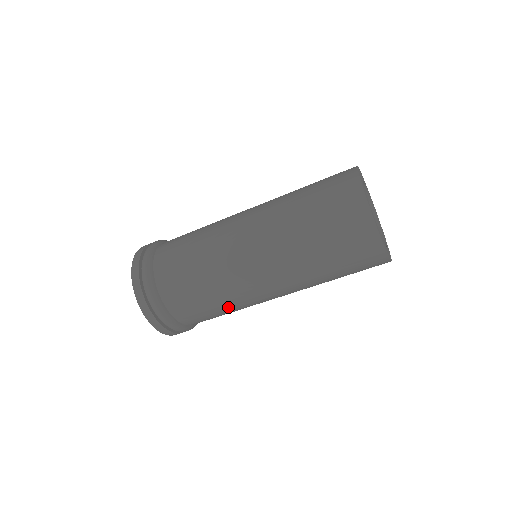
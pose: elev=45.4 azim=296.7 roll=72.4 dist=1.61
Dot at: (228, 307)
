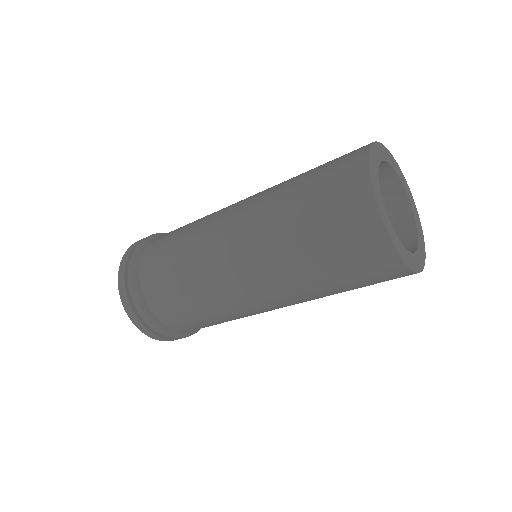
Dot at: (207, 309)
